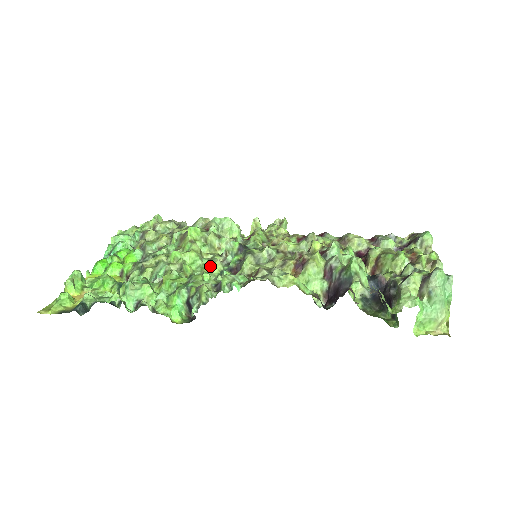
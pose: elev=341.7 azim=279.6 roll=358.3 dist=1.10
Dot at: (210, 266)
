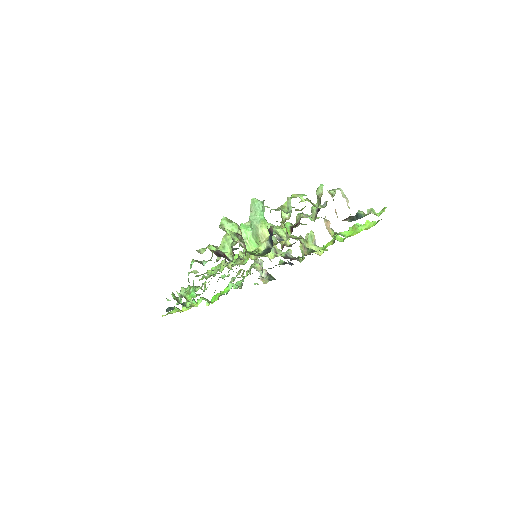
Dot at: (221, 268)
